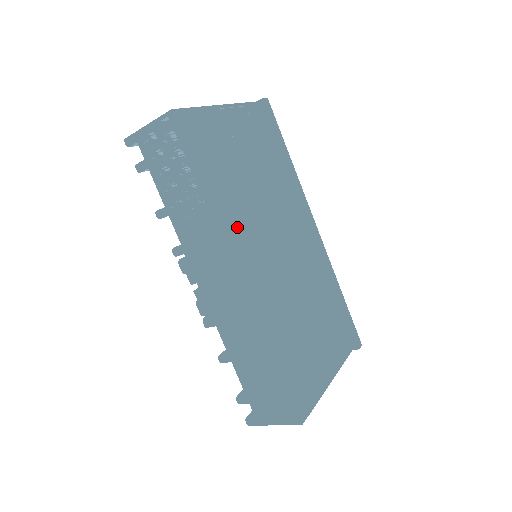
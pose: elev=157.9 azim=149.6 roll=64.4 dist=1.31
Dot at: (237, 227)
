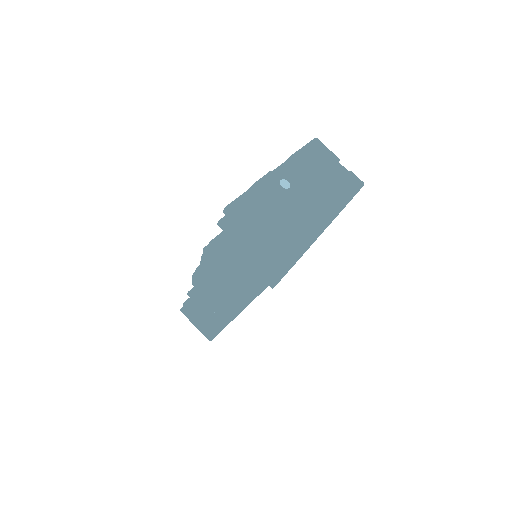
Dot at: (255, 287)
